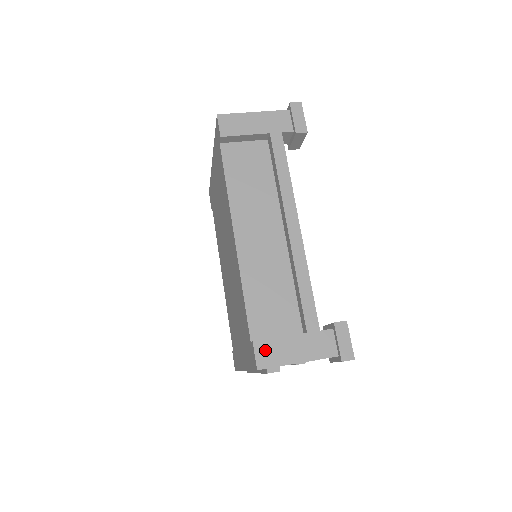
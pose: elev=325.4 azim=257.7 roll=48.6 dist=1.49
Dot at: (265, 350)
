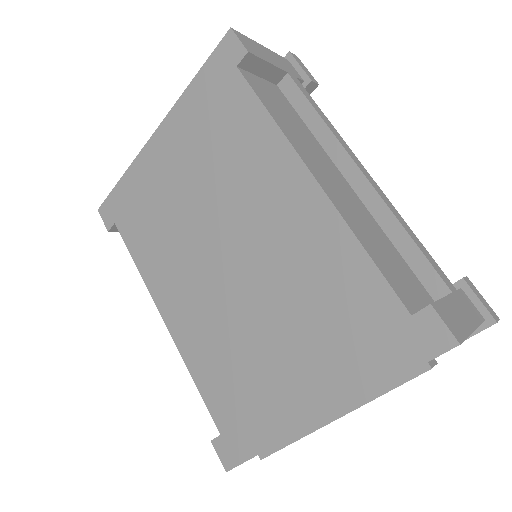
Dot at: (446, 315)
